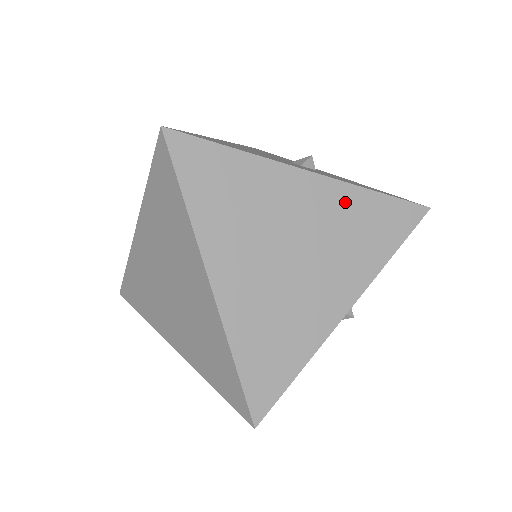
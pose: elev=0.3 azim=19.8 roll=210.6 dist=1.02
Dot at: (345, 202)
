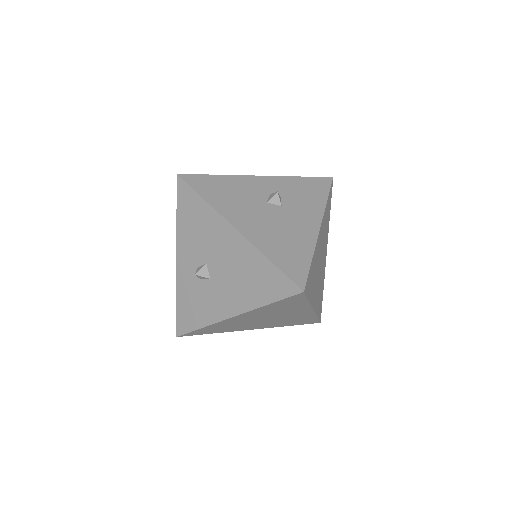
Dot at: (325, 219)
